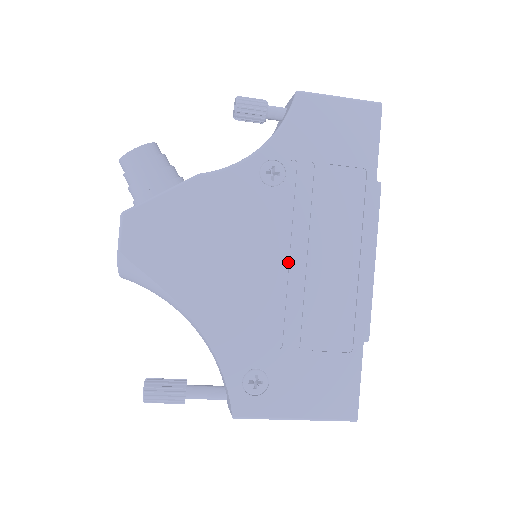
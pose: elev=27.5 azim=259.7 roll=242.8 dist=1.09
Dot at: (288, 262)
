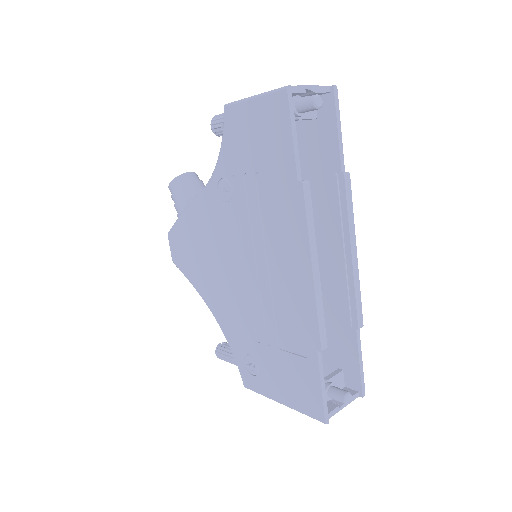
Dot at: (250, 269)
